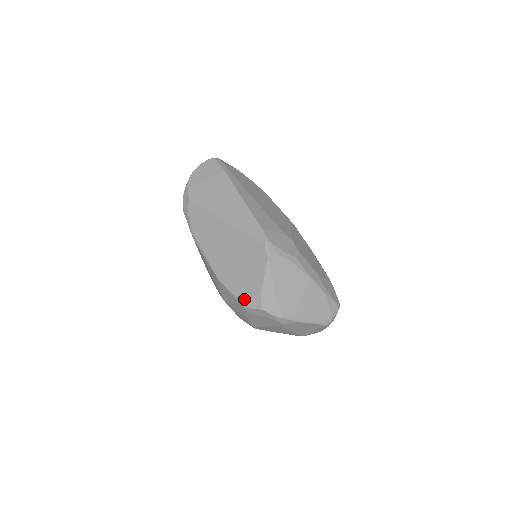
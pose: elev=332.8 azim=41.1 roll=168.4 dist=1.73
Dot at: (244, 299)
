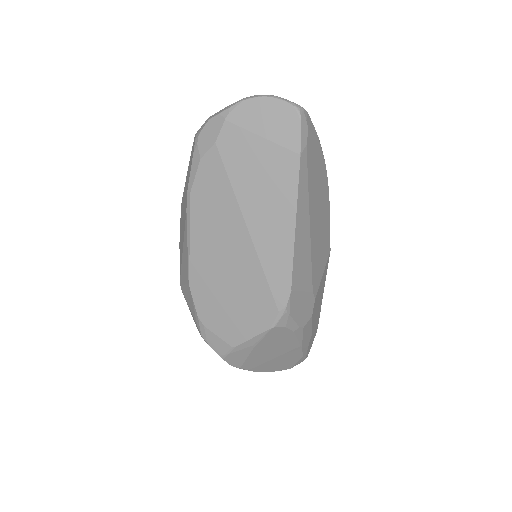
Dot at: (208, 332)
